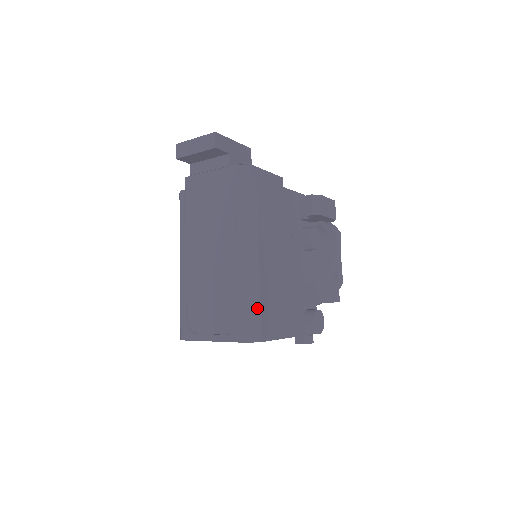
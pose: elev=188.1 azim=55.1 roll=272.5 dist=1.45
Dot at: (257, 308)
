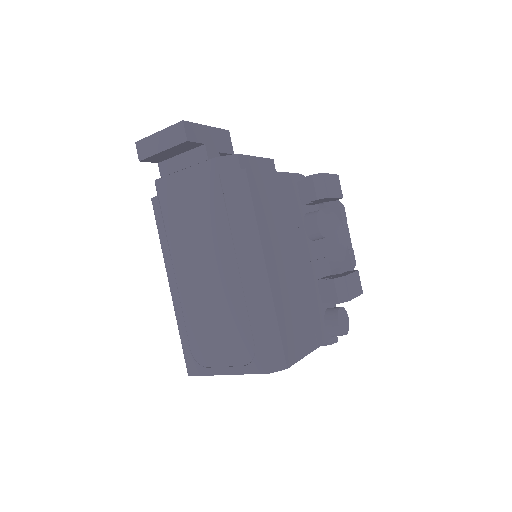
Dot at: (275, 330)
